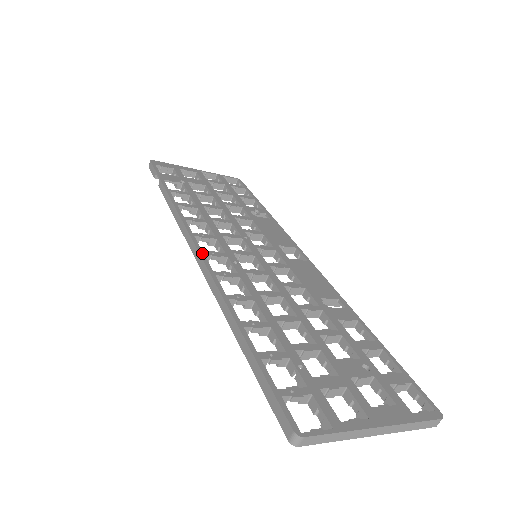
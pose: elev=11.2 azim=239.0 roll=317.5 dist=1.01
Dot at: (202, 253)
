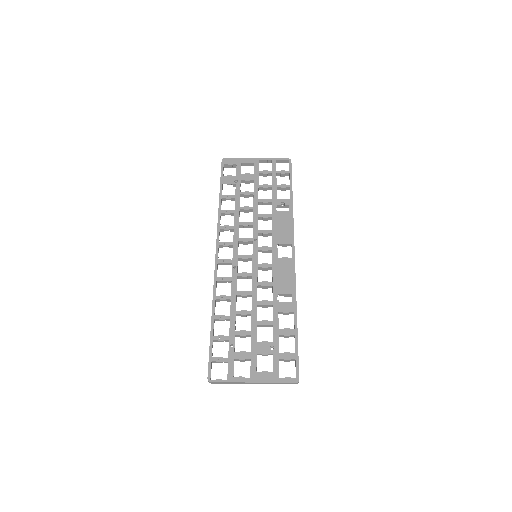
Dot at: (217, 262)
